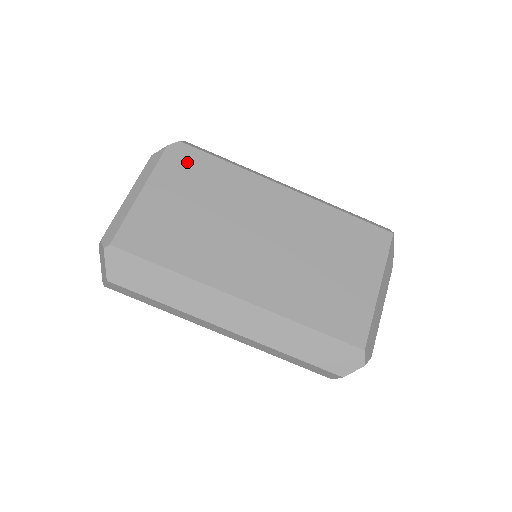
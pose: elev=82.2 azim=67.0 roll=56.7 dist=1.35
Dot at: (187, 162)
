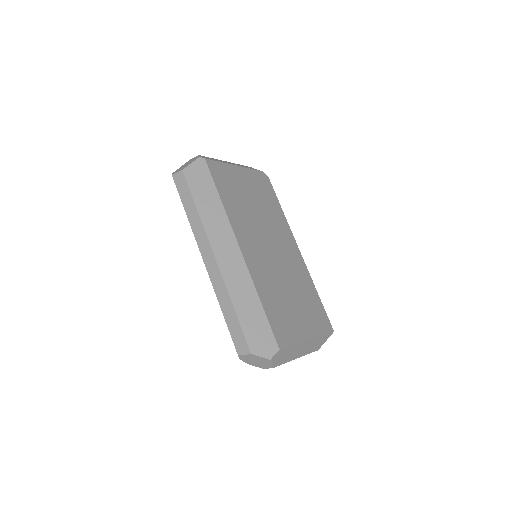
Dot at: (265, 185)
